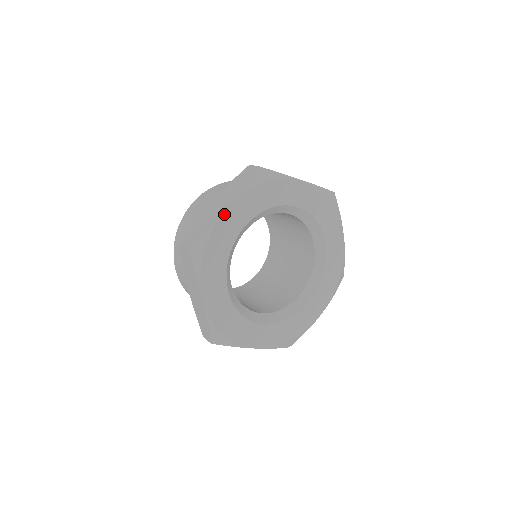
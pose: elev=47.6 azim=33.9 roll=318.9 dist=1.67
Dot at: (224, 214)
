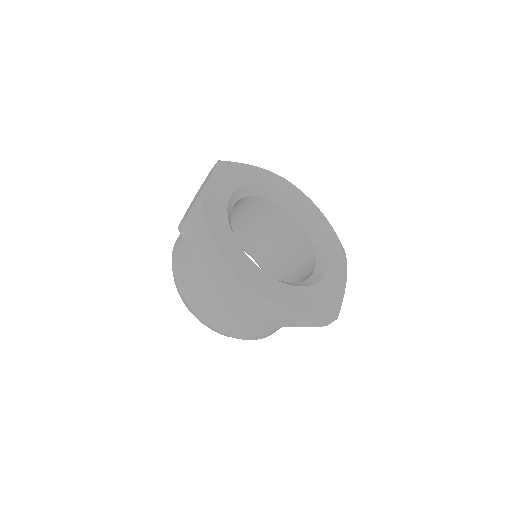
Dot at: (206, 186)
